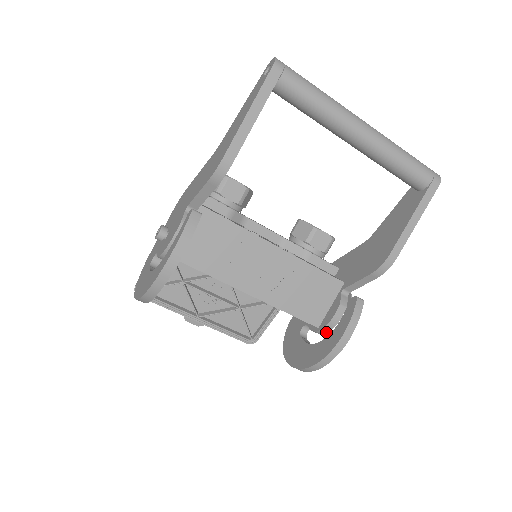
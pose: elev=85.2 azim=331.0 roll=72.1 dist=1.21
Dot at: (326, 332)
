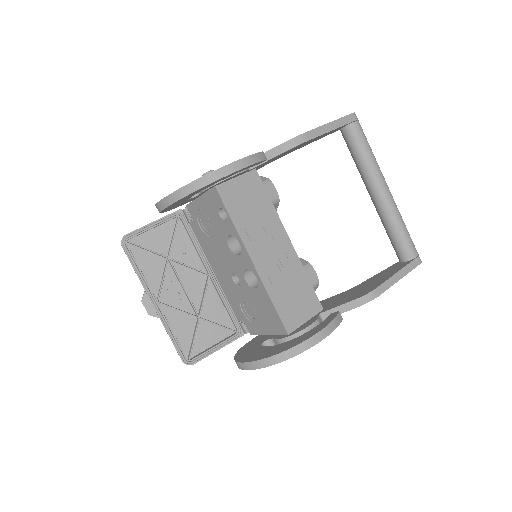
Dot at: occluded
